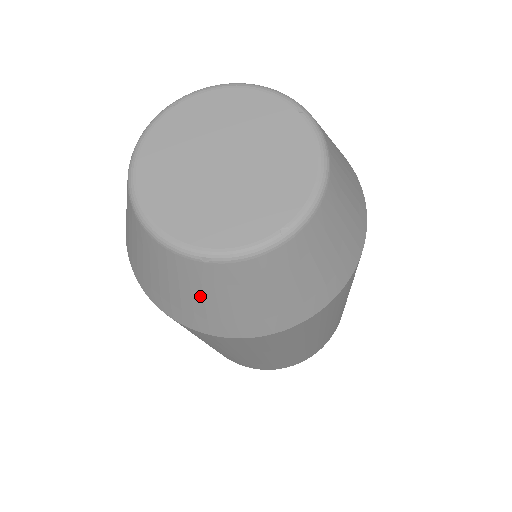
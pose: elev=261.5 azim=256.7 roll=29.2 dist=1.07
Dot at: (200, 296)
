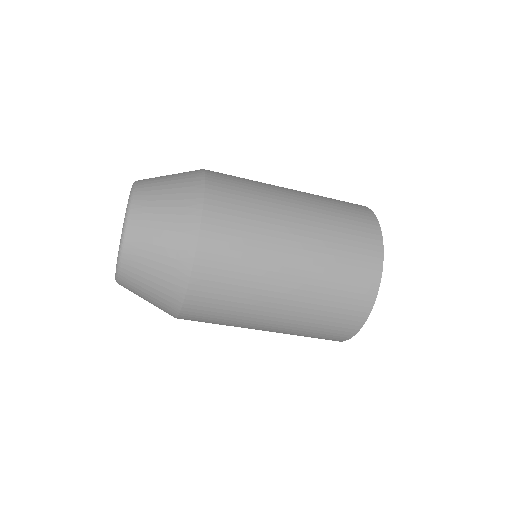
Dot at: (145, 296)
